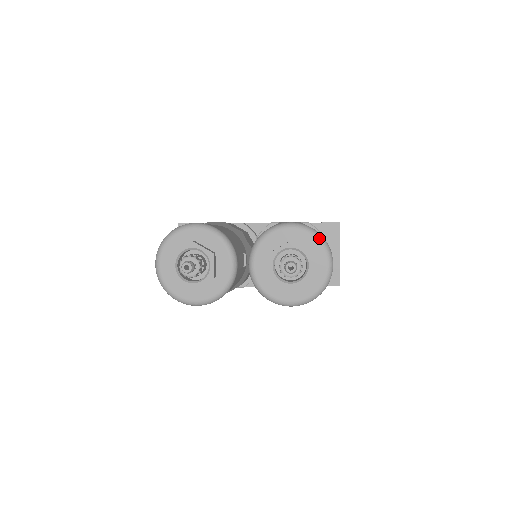
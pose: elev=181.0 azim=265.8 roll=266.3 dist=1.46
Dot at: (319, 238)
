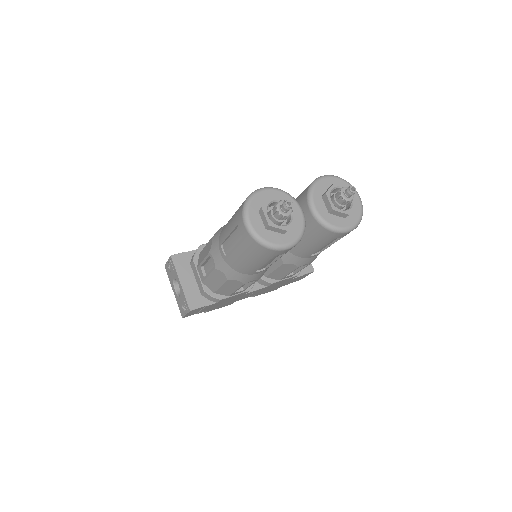
Dot at: (346, 181)
